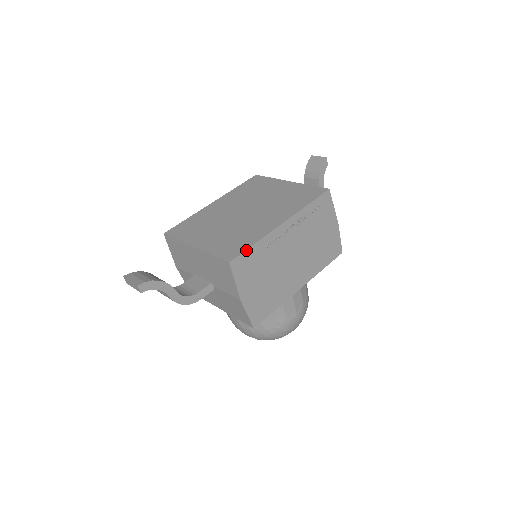
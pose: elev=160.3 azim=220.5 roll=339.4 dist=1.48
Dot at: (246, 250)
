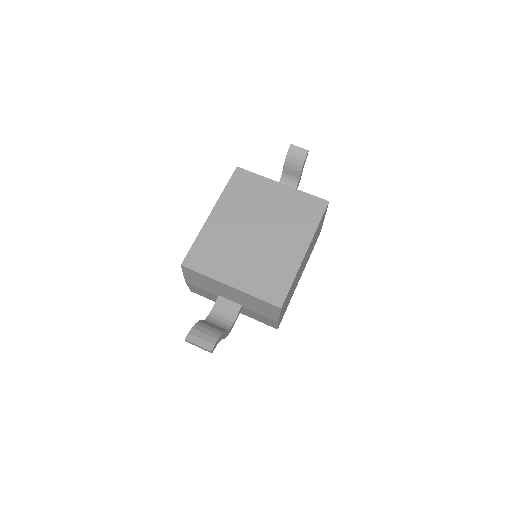
Dot at: occluded
